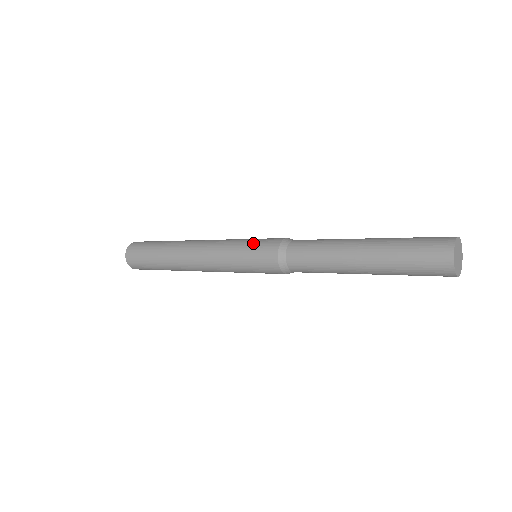
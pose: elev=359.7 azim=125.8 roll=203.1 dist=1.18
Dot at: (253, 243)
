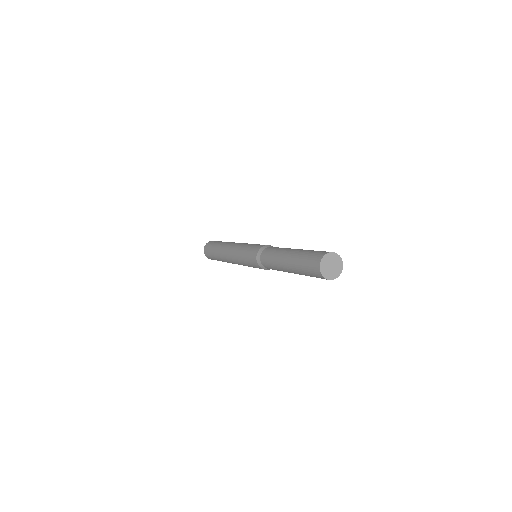
Dot at: (254, 245)
